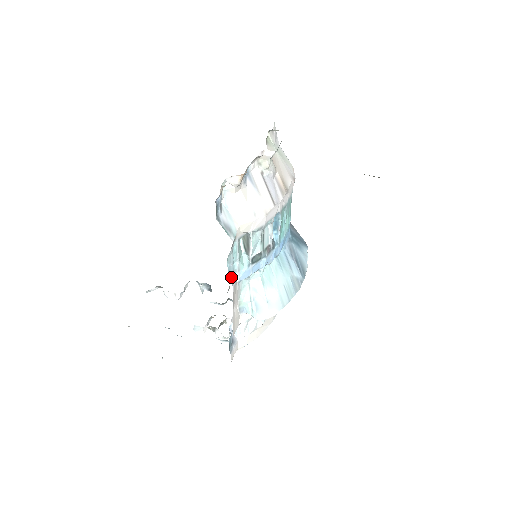
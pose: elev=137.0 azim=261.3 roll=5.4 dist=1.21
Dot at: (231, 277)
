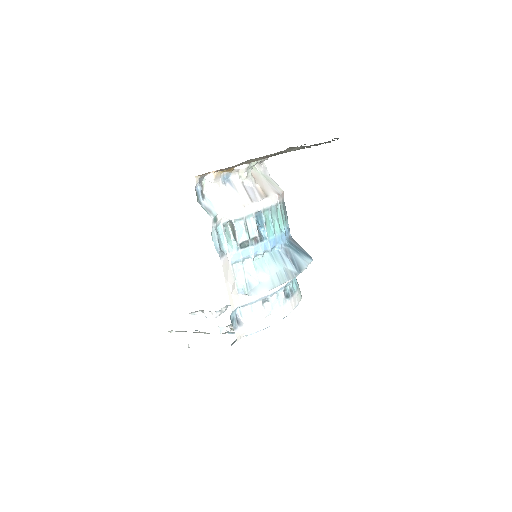
Dot at: (218, 251)
